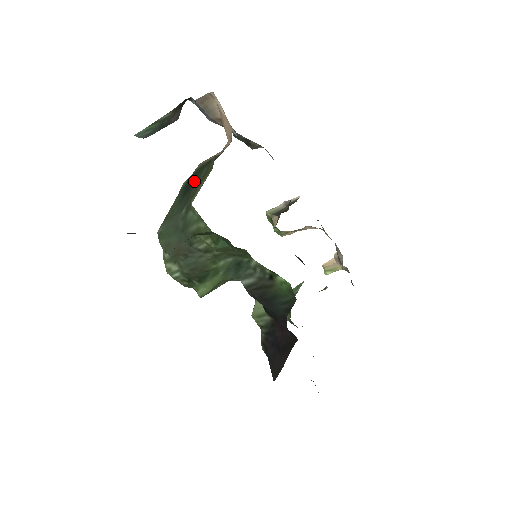
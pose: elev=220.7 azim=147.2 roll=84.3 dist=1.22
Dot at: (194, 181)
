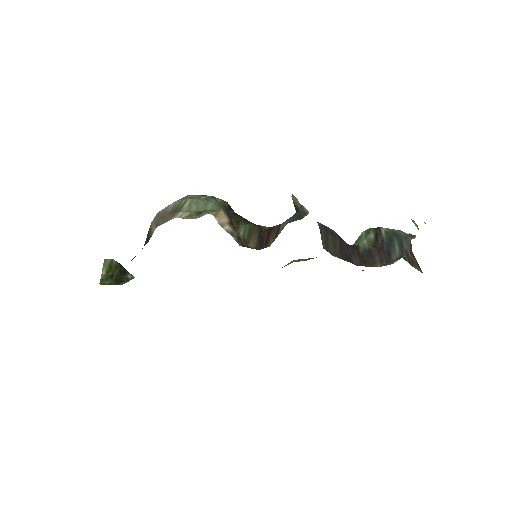
Dot at: occluded
